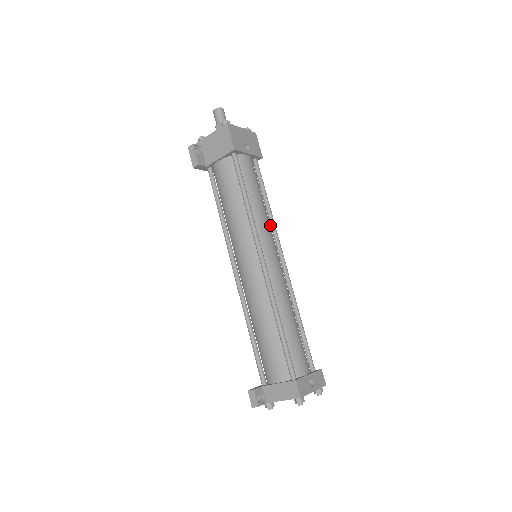
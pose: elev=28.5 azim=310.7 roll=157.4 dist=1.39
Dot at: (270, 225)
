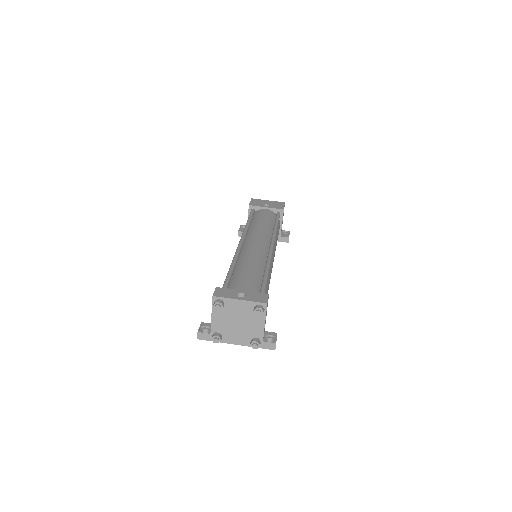
Dot at: occluded
